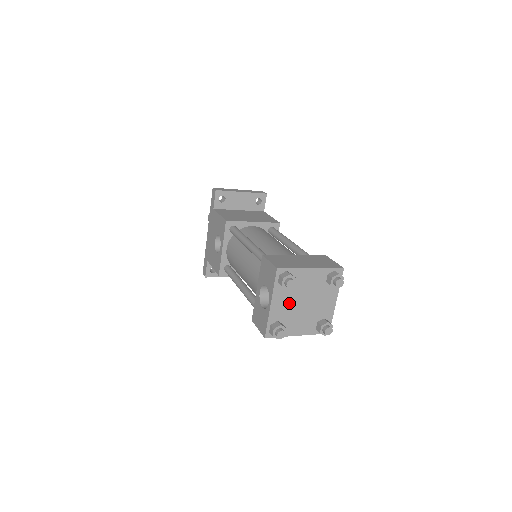
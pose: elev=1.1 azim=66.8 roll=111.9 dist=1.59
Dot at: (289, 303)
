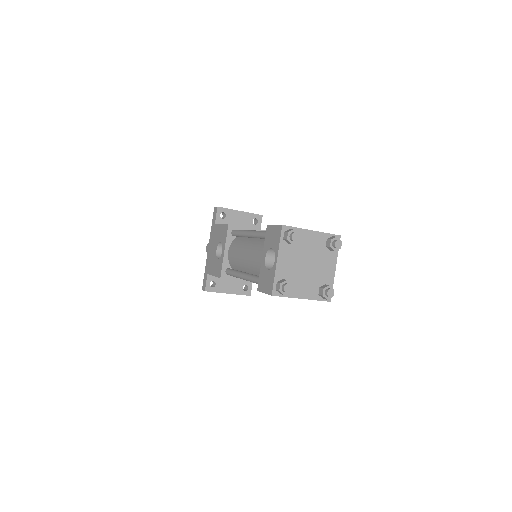
Dot at: (293, 262)
